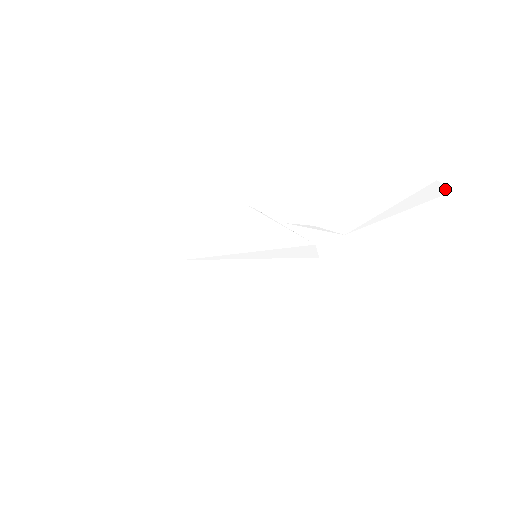
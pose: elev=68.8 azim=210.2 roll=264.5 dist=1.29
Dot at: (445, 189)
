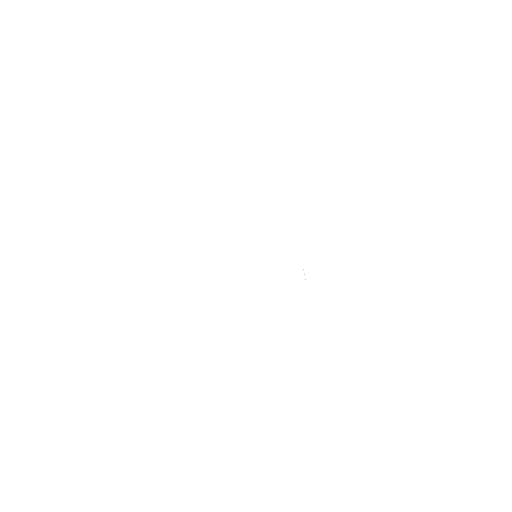
Dot at: (430, 342)
